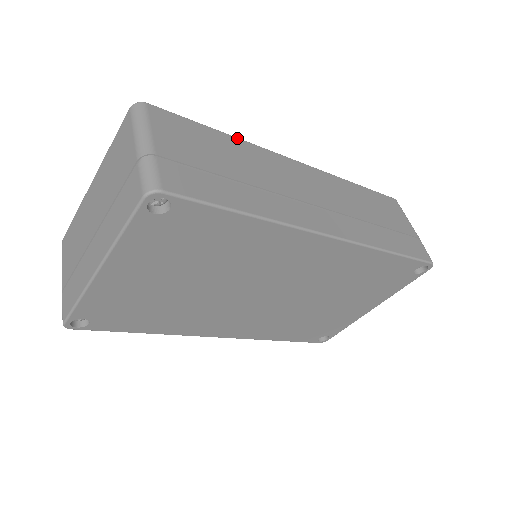
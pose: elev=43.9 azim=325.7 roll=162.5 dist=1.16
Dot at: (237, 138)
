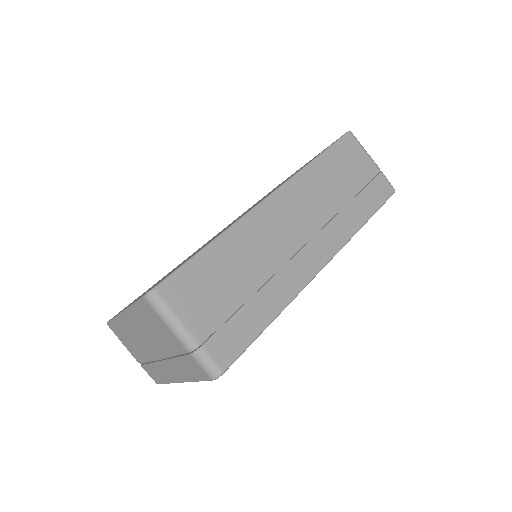
Dot at: (223, 235)
